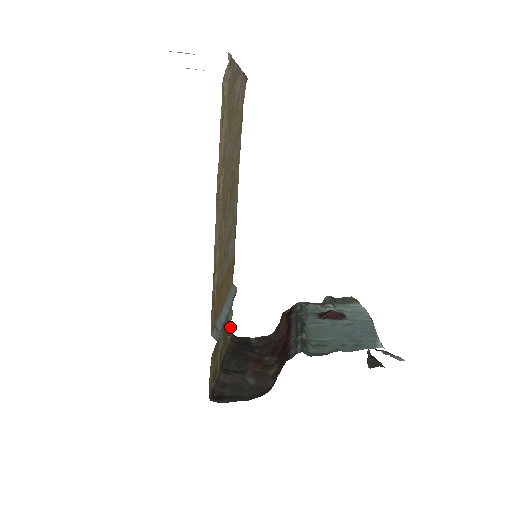
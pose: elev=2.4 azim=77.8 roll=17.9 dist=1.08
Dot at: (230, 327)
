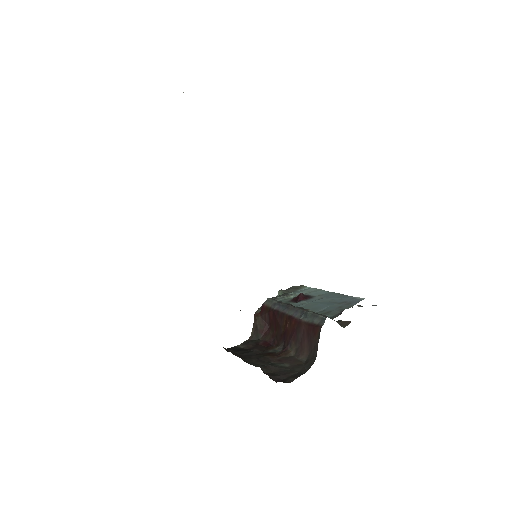
Dot at: occluded
